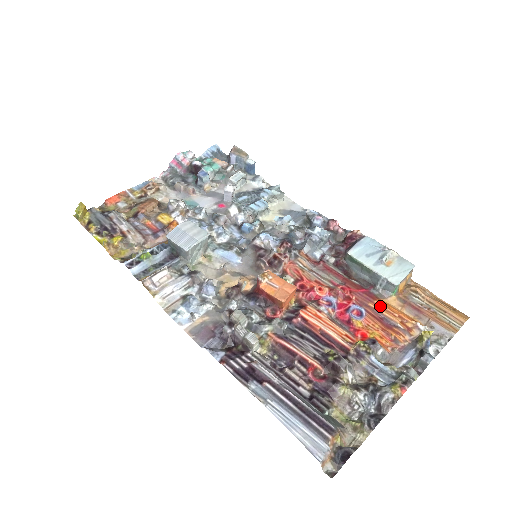
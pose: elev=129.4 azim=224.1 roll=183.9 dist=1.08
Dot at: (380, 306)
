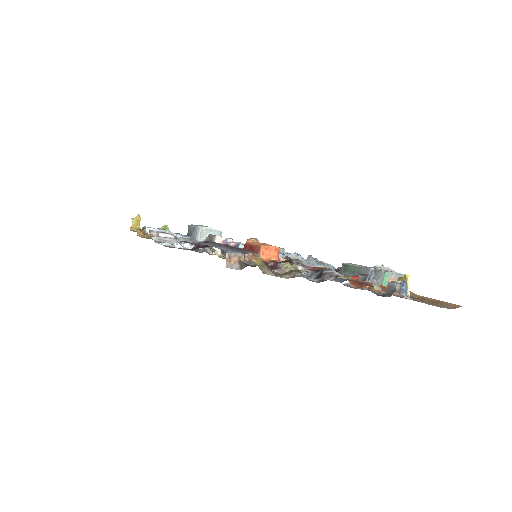
Dot at: (361, 280)
